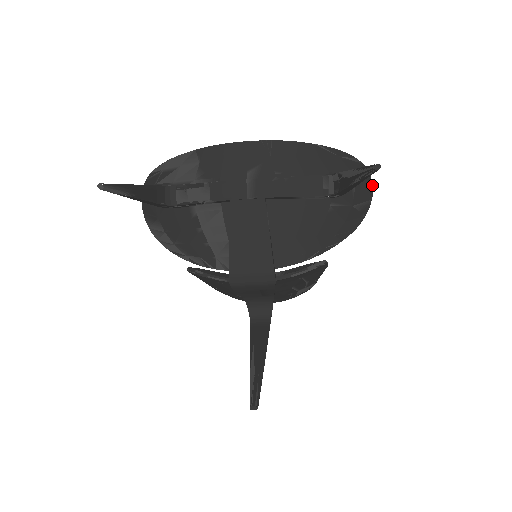
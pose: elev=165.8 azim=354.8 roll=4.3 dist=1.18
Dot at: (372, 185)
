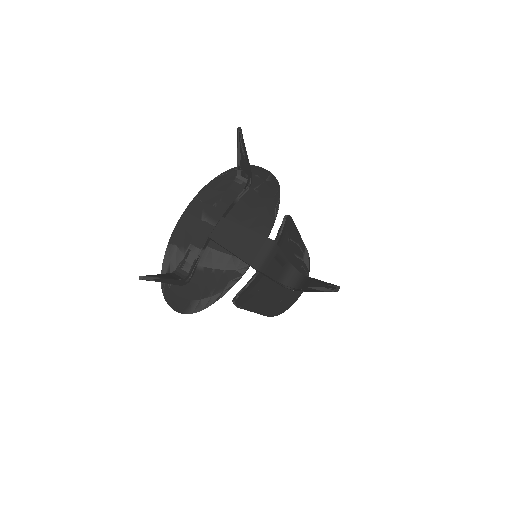
Dot at: (263, 168)
